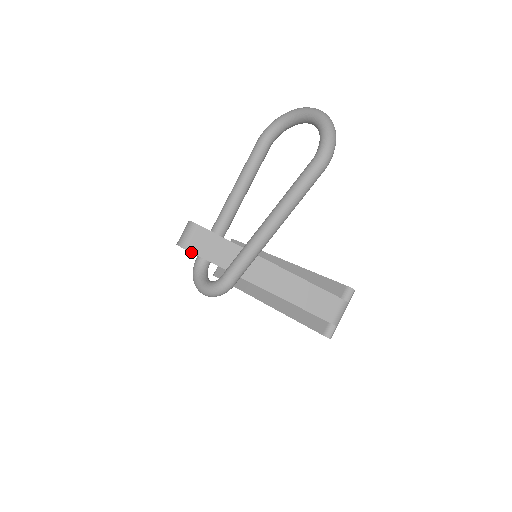
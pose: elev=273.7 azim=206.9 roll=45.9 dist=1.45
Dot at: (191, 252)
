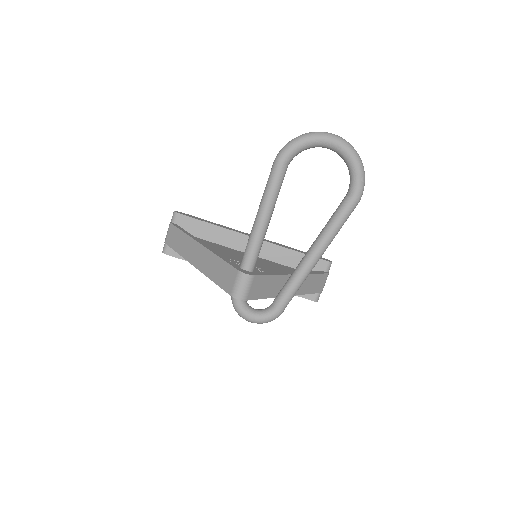
Dot at: occluded
